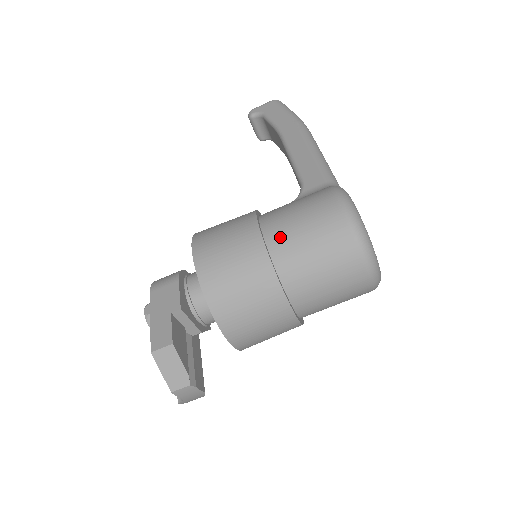
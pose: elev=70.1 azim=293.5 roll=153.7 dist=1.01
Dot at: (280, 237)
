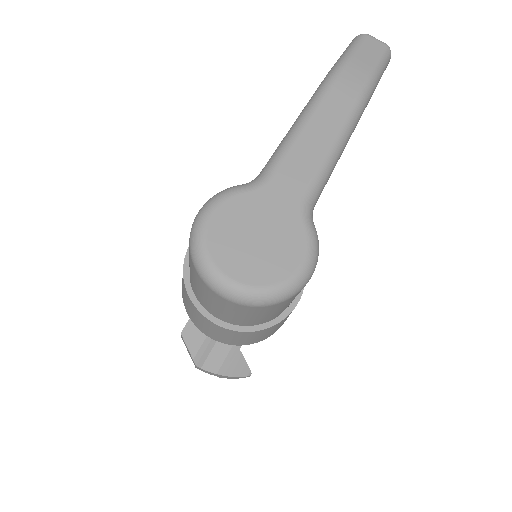
Dot at: occluded
